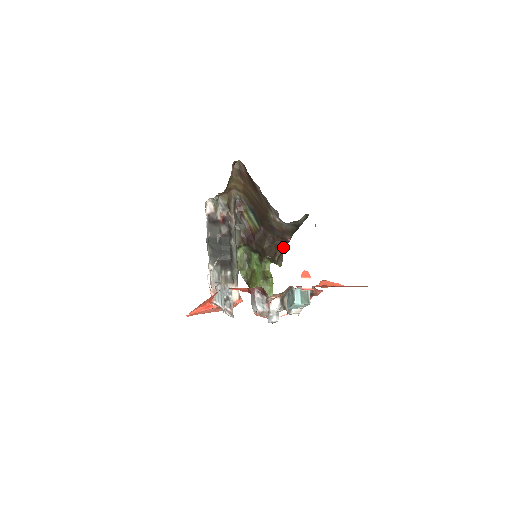
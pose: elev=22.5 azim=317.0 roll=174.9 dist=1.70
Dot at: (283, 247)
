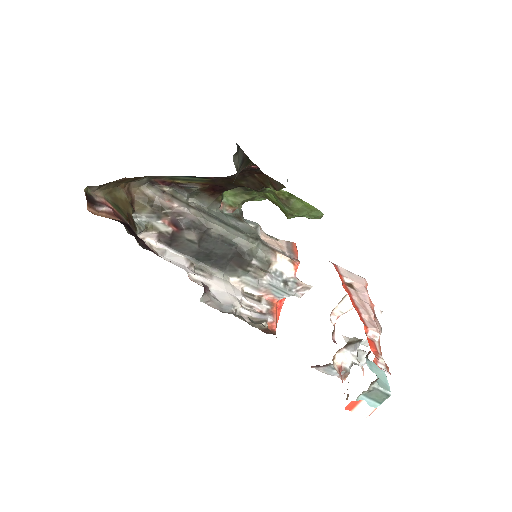
Dot at: (260, 173)
